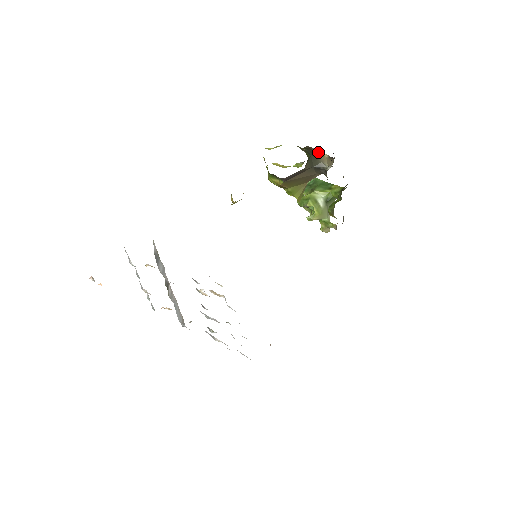
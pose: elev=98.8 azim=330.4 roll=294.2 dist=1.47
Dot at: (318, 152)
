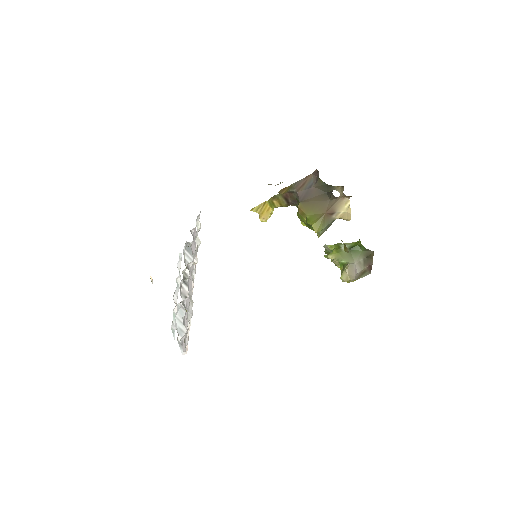
Dot at: (335, 186)
